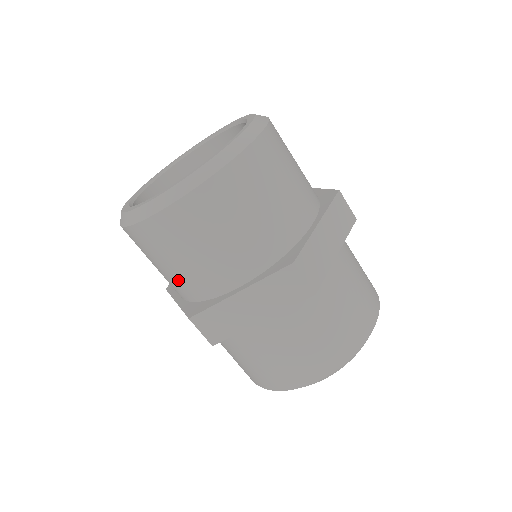
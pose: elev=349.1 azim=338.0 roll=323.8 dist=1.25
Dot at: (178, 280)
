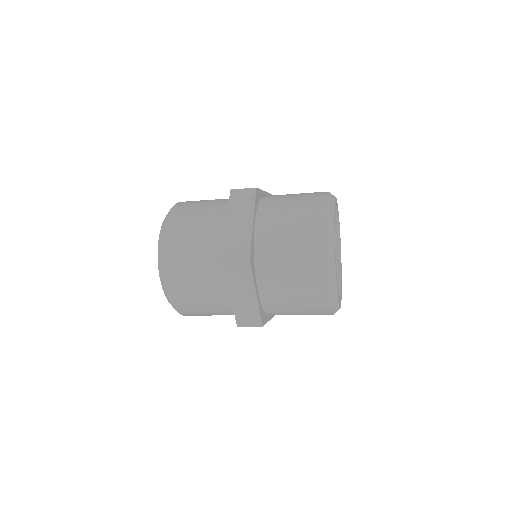
Dot at: (221, 314)
